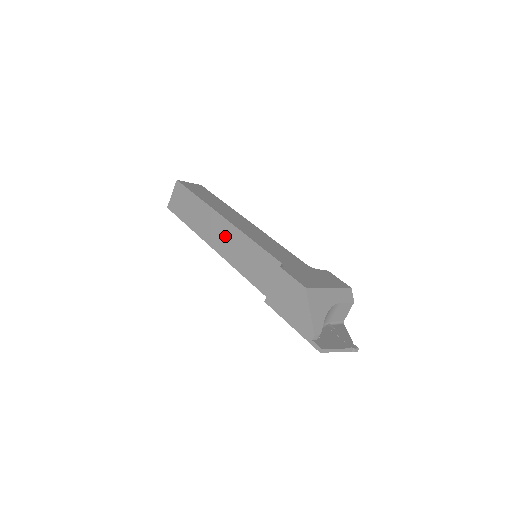
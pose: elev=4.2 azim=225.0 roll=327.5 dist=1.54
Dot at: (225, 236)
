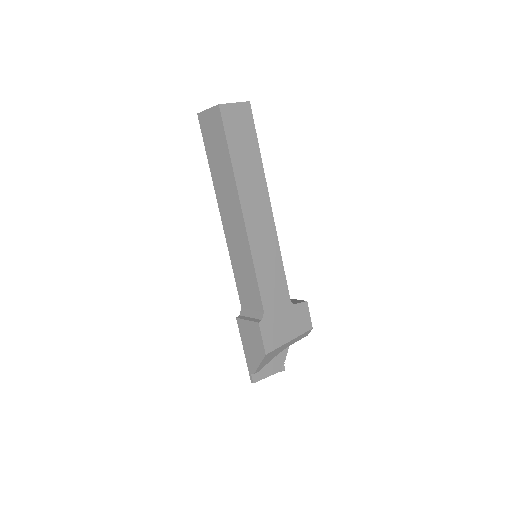
Dot at: (236, 230)
